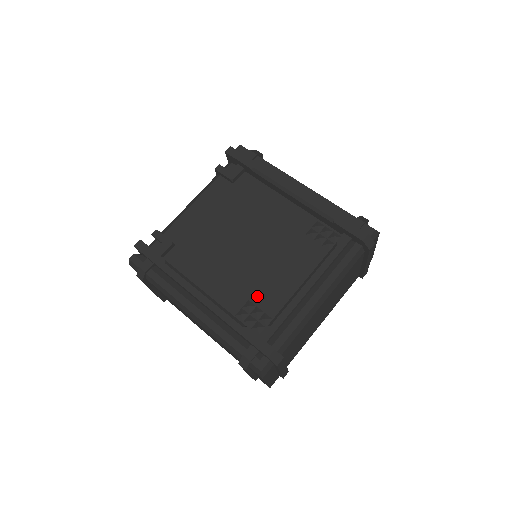
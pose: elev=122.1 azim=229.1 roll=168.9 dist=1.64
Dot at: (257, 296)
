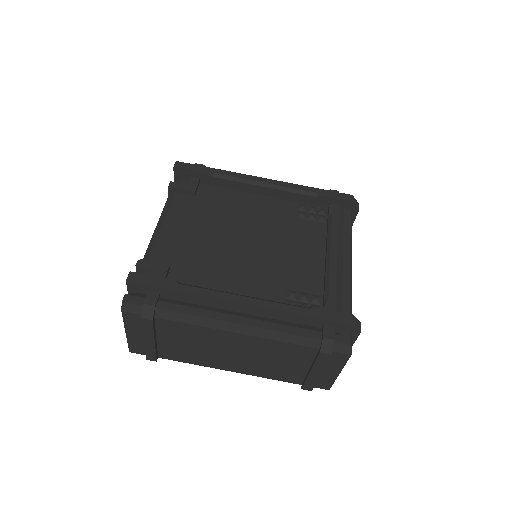
Dot at: (292, 283)
